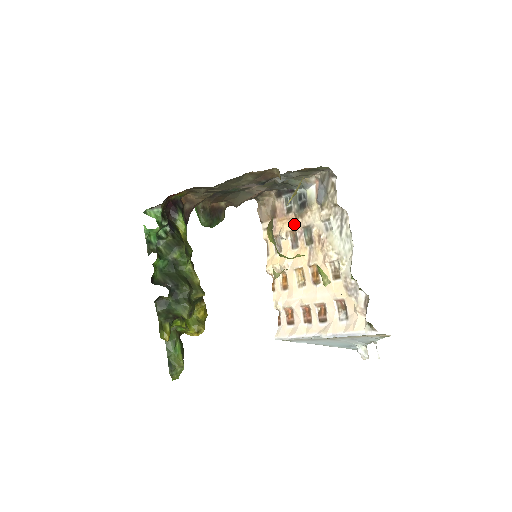
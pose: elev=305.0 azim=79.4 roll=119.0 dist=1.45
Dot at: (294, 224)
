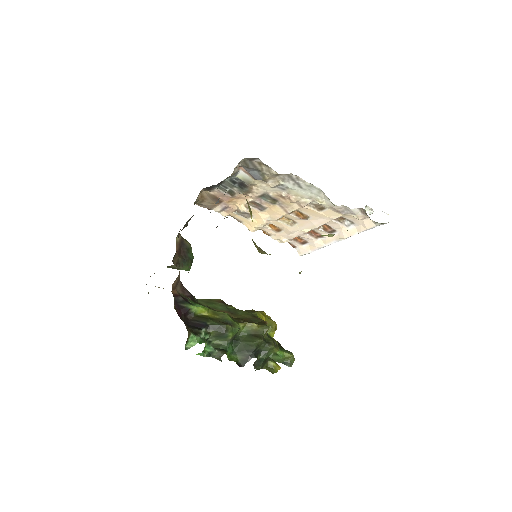
Dot at: (246, 198)
